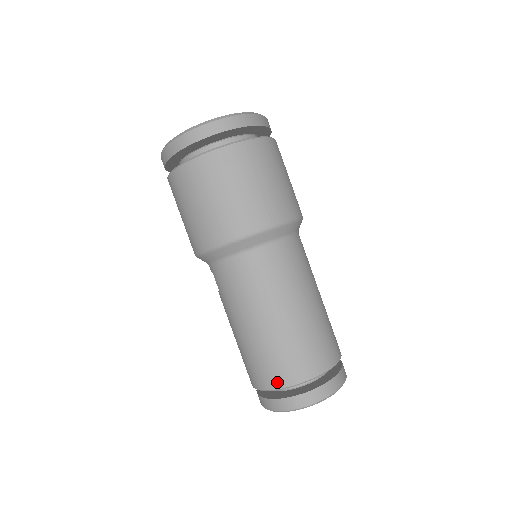
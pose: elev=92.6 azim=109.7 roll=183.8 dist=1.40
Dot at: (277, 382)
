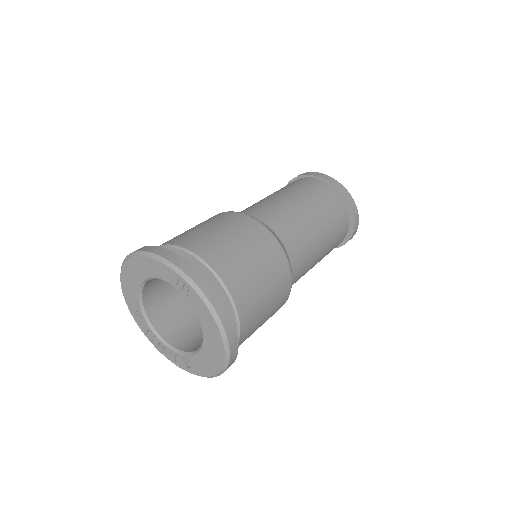
Dot at: occluded
